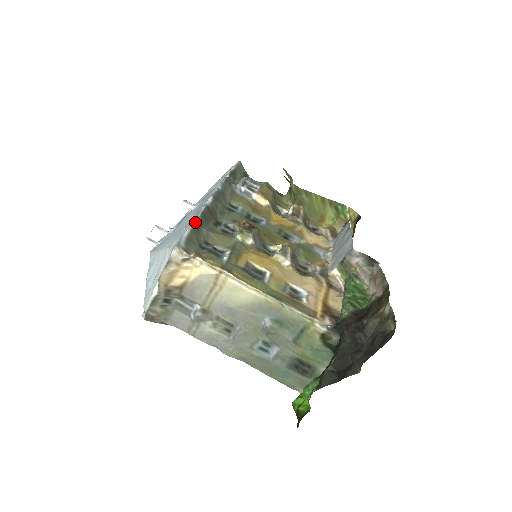
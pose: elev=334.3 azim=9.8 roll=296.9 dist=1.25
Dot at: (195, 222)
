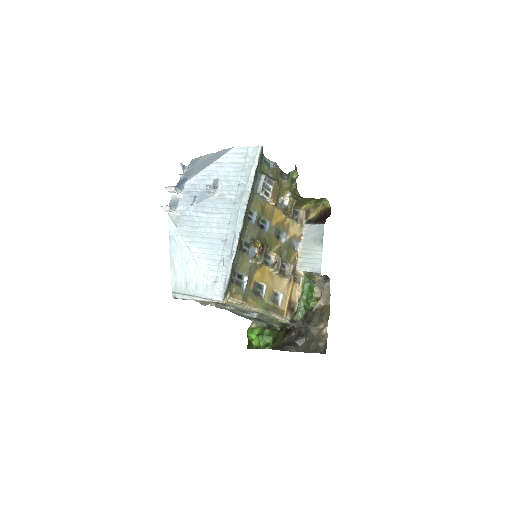
Dot at: (232, 264)
